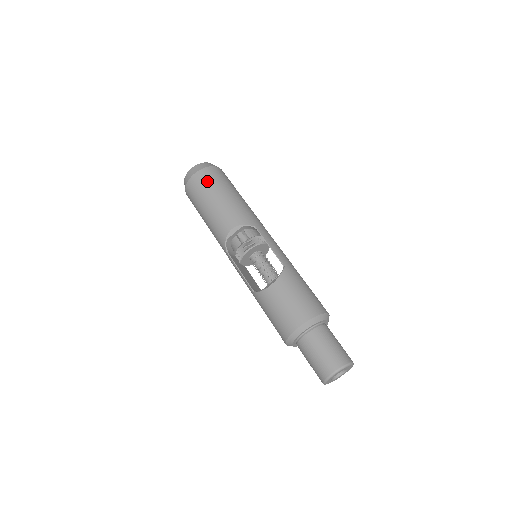
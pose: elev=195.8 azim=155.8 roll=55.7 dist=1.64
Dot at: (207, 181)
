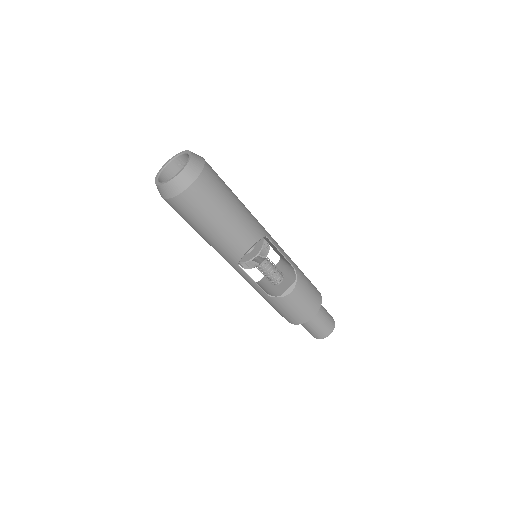
Dot at: (211, 193)
